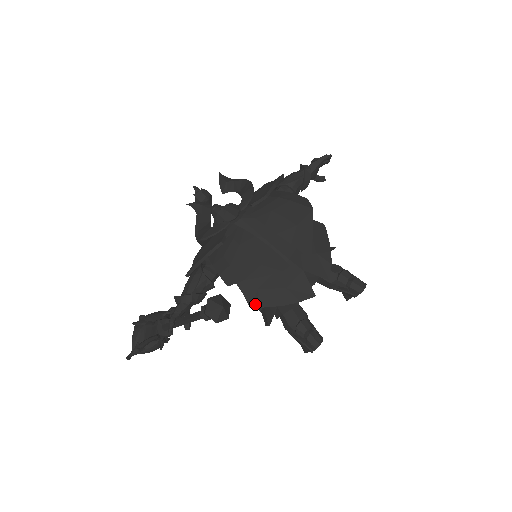
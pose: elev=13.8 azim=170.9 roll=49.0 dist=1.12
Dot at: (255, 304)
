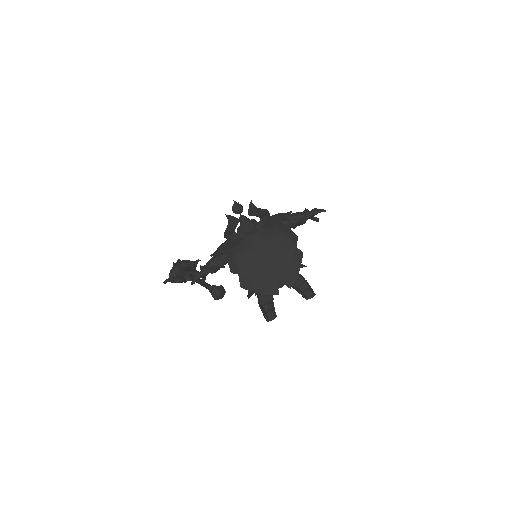
Dot at: (244, 286)
